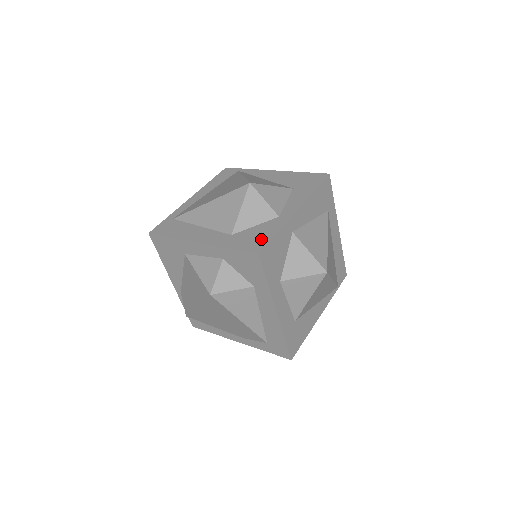
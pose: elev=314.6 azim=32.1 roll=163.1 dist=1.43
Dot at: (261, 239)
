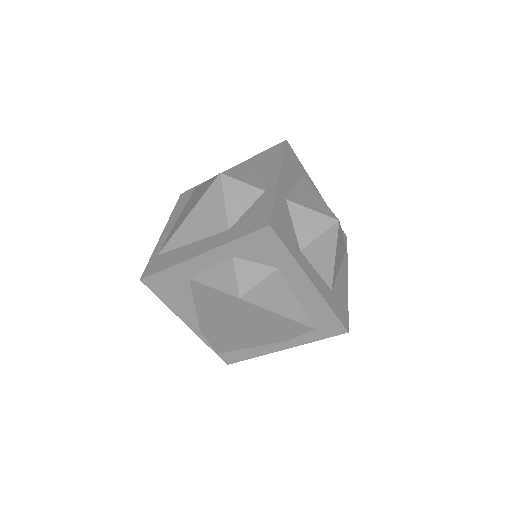
Dot at: (262, 214)
